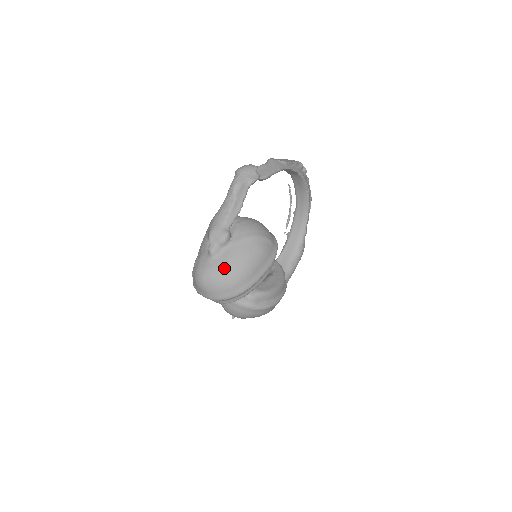
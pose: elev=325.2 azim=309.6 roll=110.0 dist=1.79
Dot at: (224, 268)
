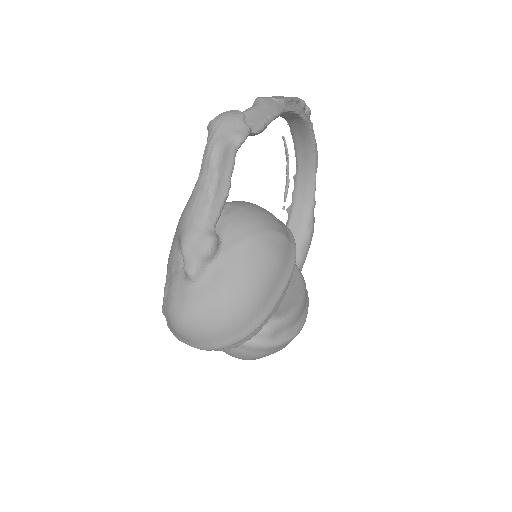
Dot at: (217, 299)
